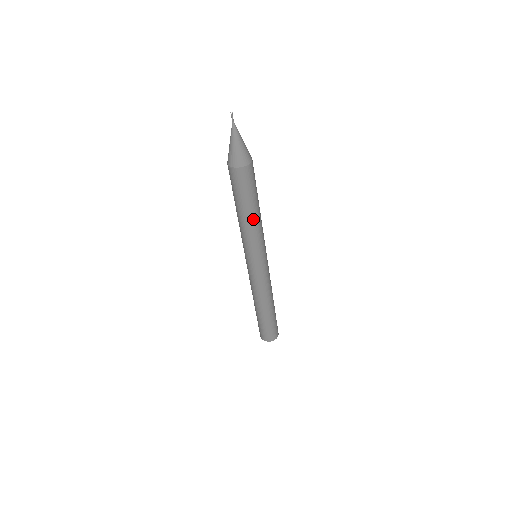
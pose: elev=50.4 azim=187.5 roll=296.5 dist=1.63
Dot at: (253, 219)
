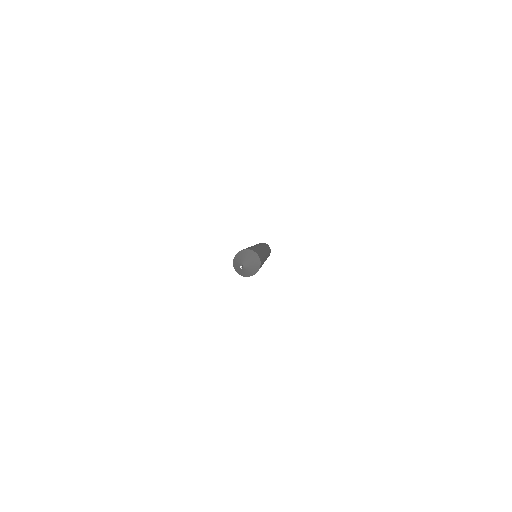
Dot at: occluded
